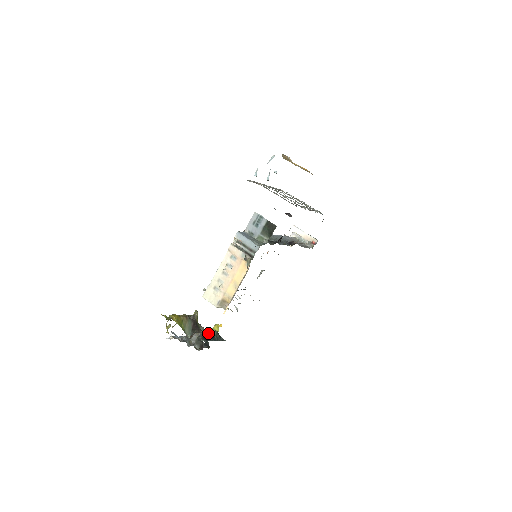
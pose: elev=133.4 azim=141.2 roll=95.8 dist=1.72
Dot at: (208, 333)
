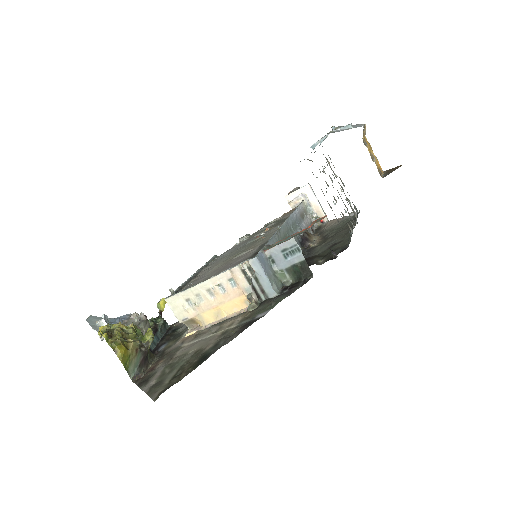
Dot at: (156, 353)
